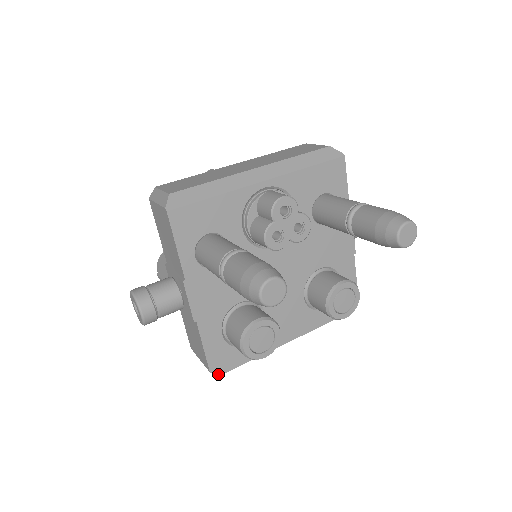
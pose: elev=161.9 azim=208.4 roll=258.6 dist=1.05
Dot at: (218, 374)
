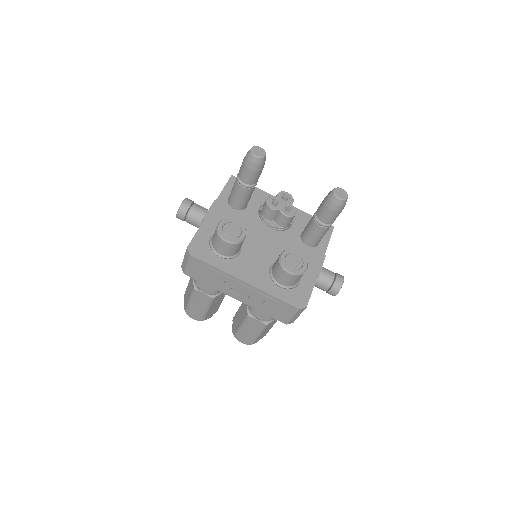
Dot at: (190, 253)
